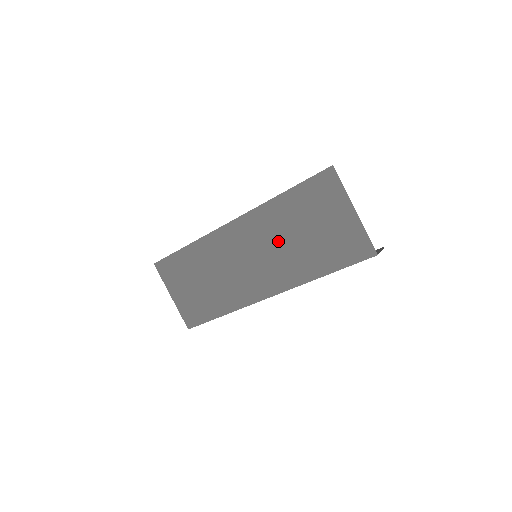
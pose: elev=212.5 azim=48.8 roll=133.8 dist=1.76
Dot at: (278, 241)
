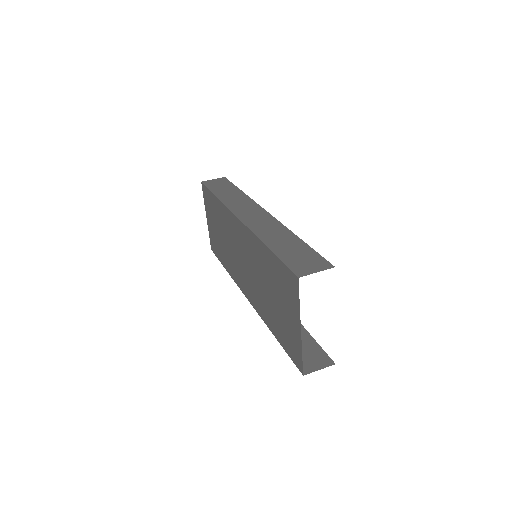
Dot at: (257, 274)
